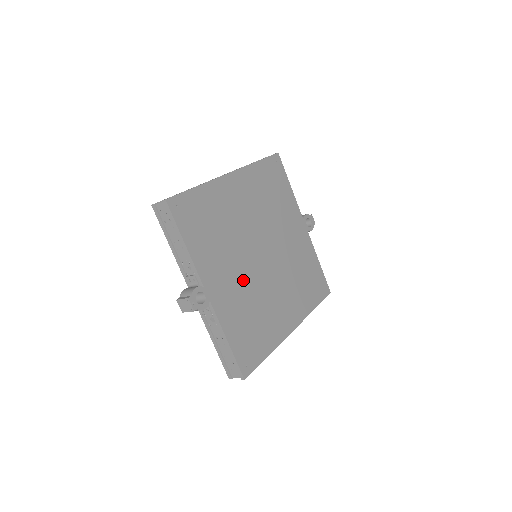
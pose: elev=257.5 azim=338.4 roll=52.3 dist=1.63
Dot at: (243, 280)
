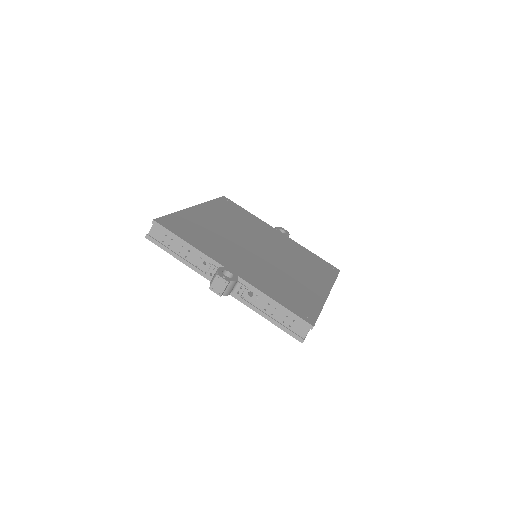
Dot at: (256, 263)
